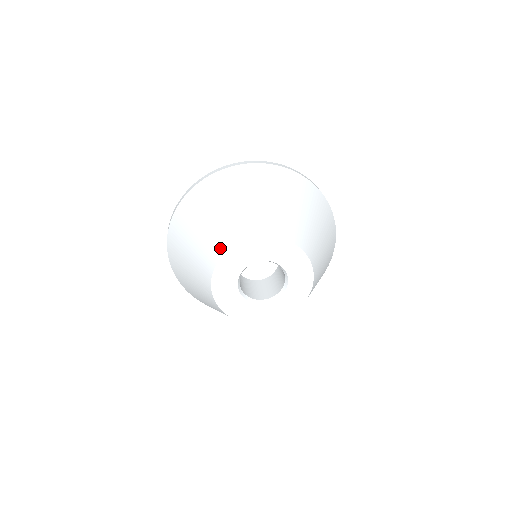
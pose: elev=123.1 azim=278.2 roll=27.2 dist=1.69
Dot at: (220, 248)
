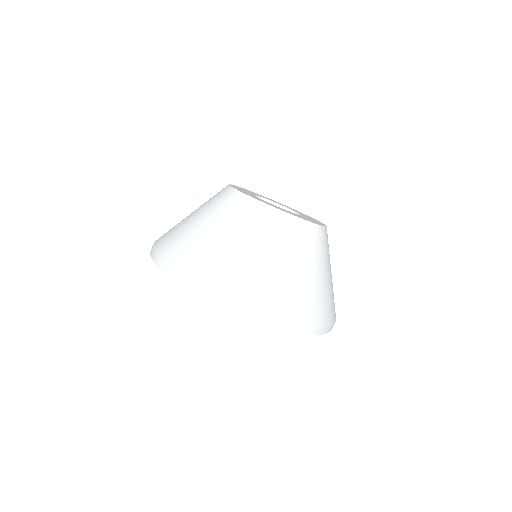
Dot at: (222, 190)
